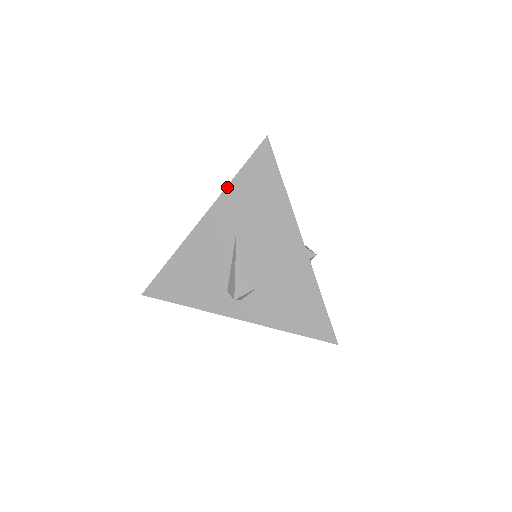
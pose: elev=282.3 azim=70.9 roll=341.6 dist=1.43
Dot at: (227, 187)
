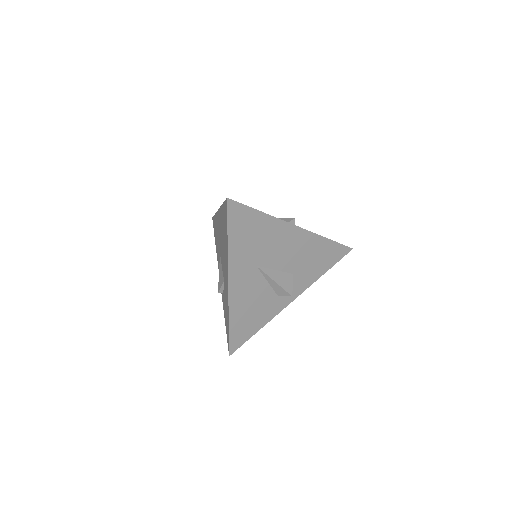
Dot at: (228, 252)
